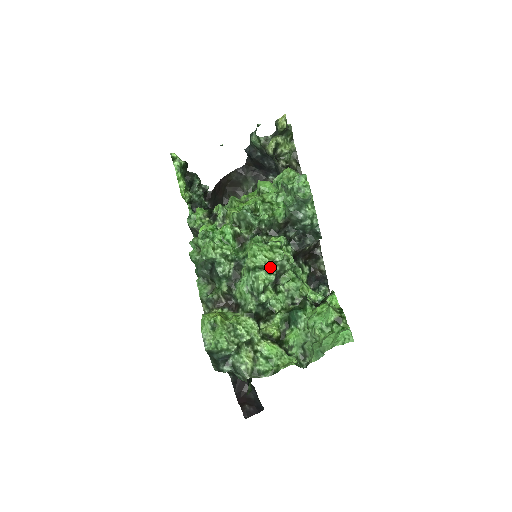
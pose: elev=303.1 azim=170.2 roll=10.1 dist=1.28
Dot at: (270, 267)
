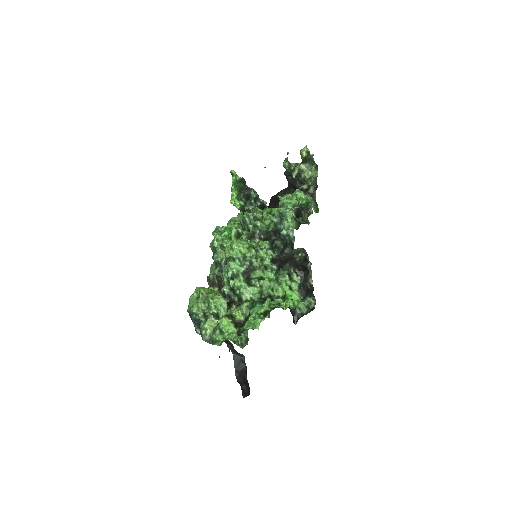
Dot at: (241, 260)
